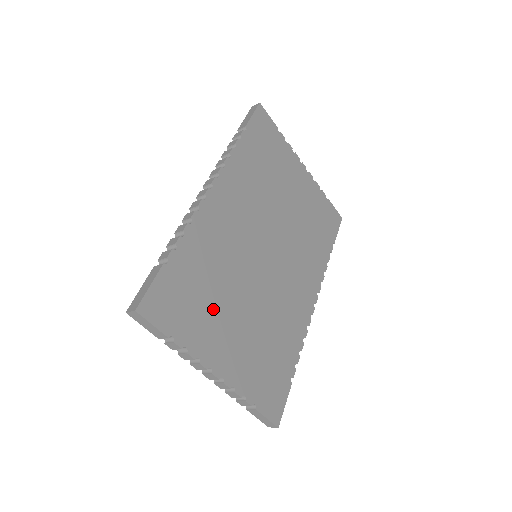
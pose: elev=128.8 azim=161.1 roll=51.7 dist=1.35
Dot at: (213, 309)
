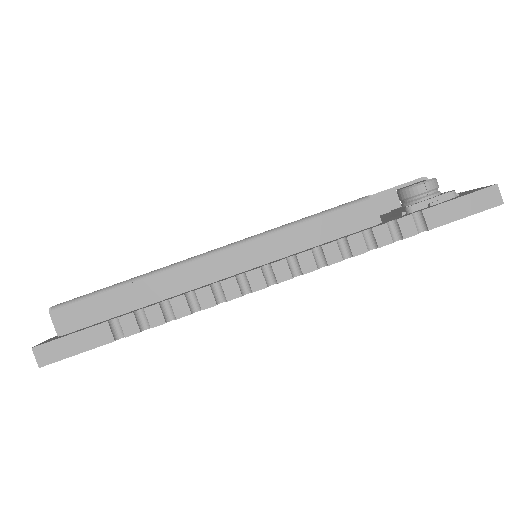
Dot at: occluded
